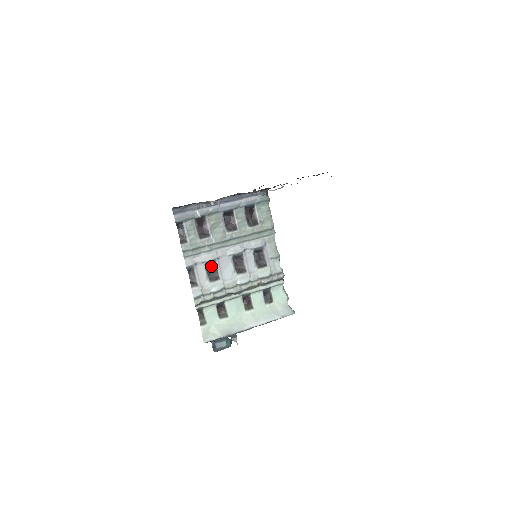
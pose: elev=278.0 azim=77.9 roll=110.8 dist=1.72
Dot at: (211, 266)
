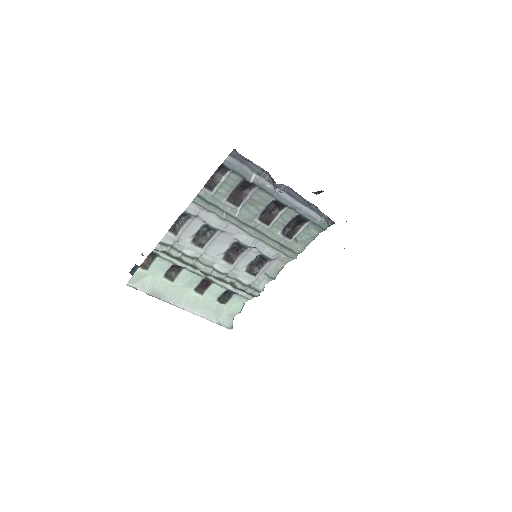
Dot at: (208, 229)
